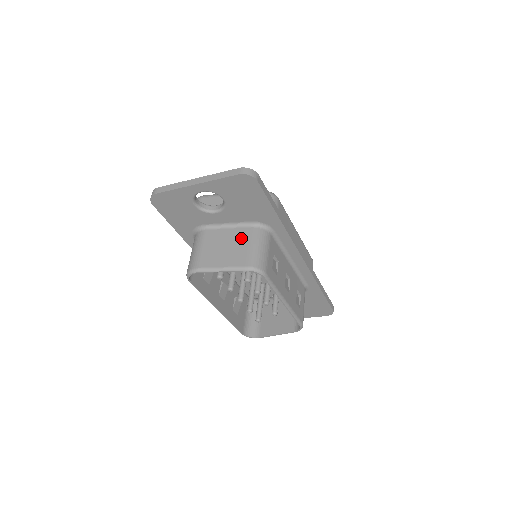
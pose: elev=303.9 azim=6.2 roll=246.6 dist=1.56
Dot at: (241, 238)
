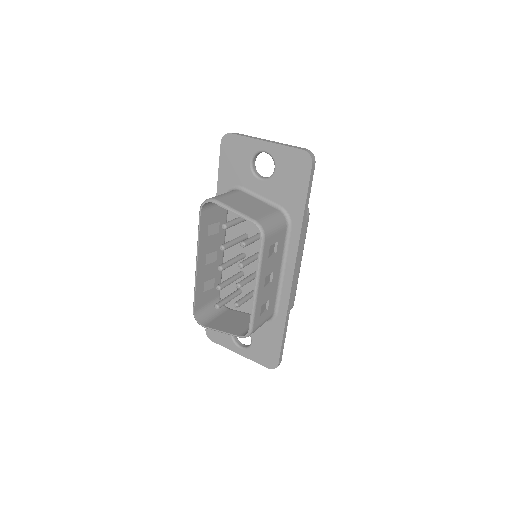
Dot at: (264, 208)
